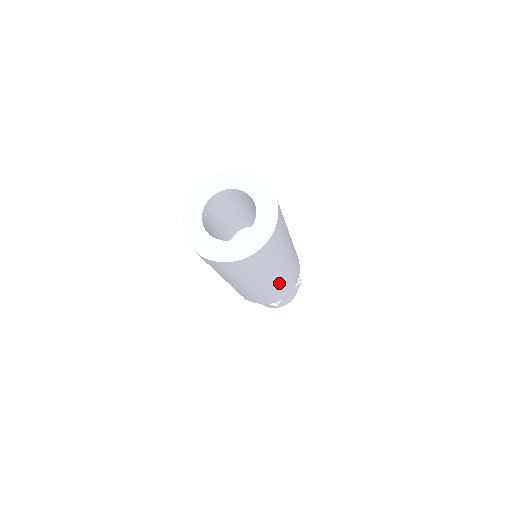
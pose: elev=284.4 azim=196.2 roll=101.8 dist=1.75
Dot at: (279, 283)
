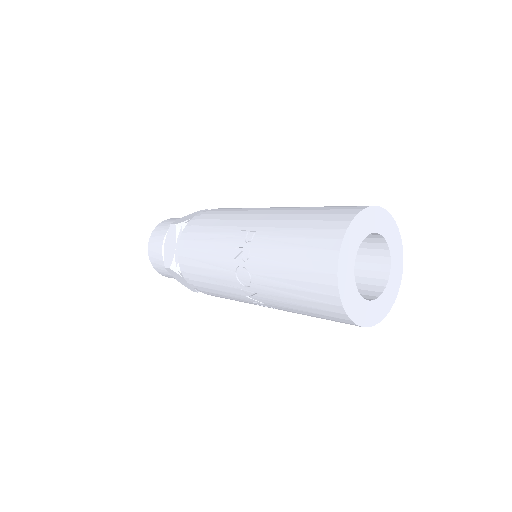
Dot at: occluded
